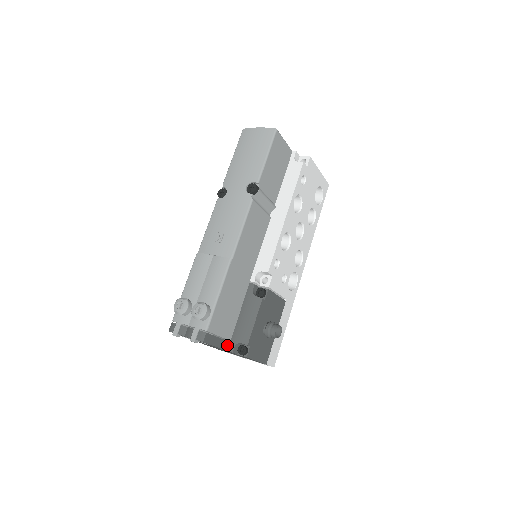
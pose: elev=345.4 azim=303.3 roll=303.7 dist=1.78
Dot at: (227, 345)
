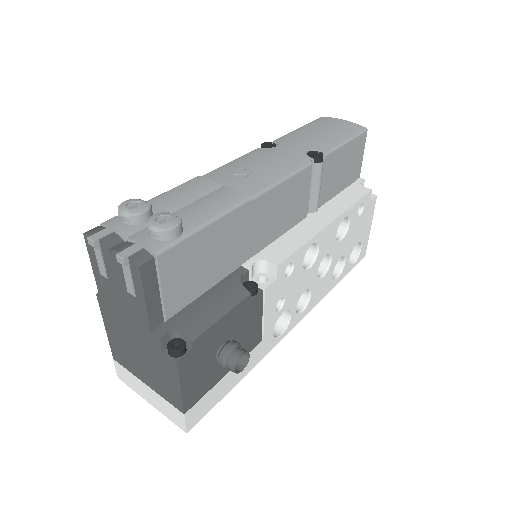
Dot at: (158, 322)
